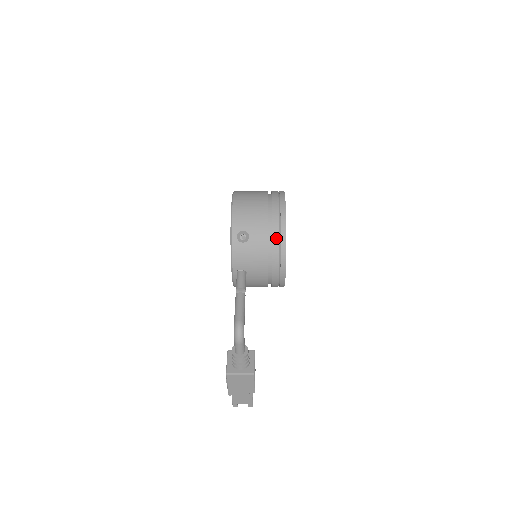
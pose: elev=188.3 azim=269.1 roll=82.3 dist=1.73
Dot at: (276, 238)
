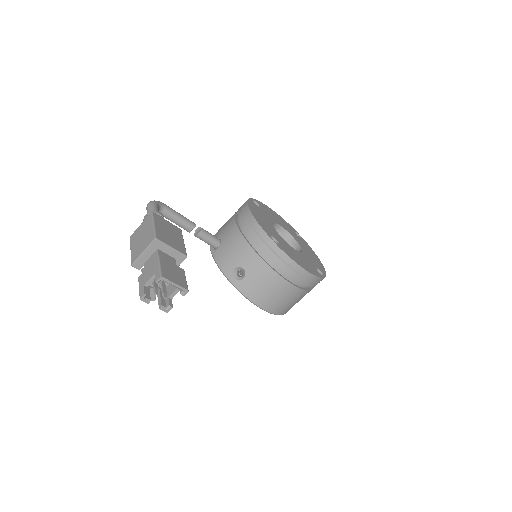
Dot at: occluded
